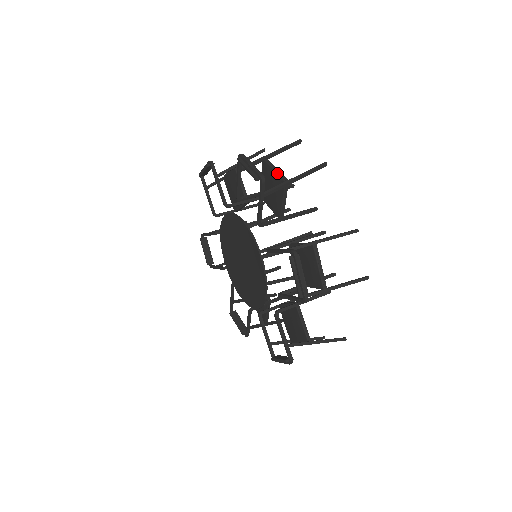
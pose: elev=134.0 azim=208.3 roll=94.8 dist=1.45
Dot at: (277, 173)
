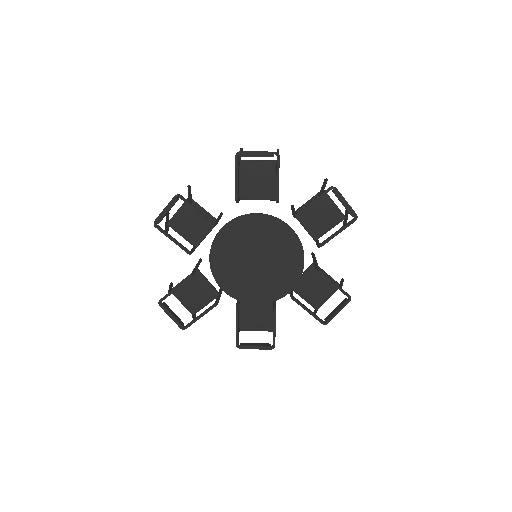
Dot at: (264, 160)
